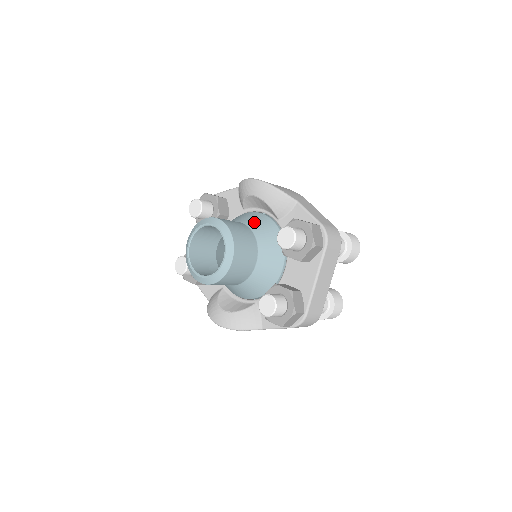
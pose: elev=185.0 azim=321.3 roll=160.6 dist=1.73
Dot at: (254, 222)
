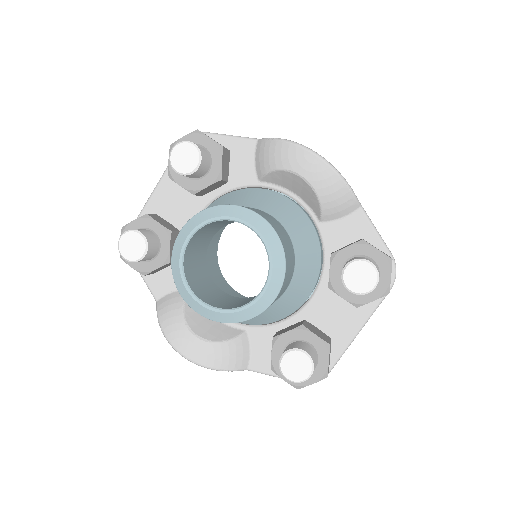
Dot at: (289, 219)
